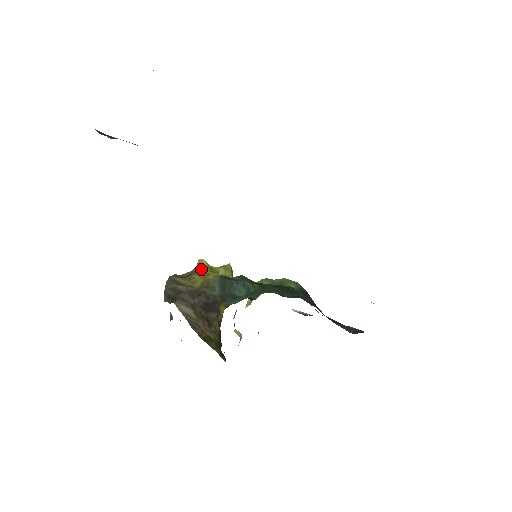
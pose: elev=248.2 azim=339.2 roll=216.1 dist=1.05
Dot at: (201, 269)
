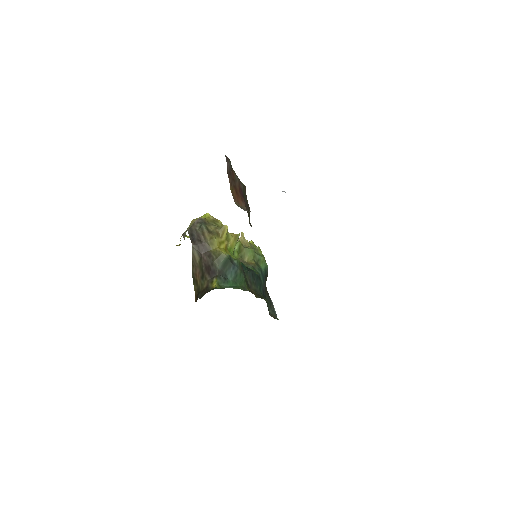
Dot at: (222, 234)
